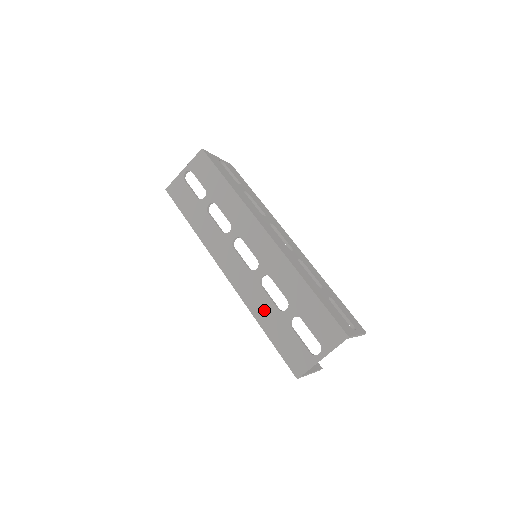
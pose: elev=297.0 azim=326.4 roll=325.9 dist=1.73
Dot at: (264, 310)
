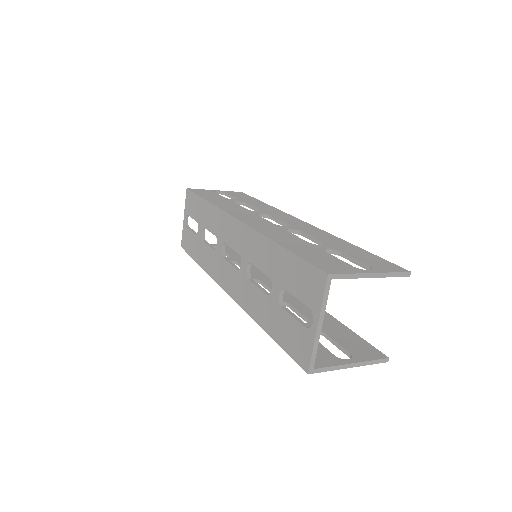
Dot at: (258, 306)
